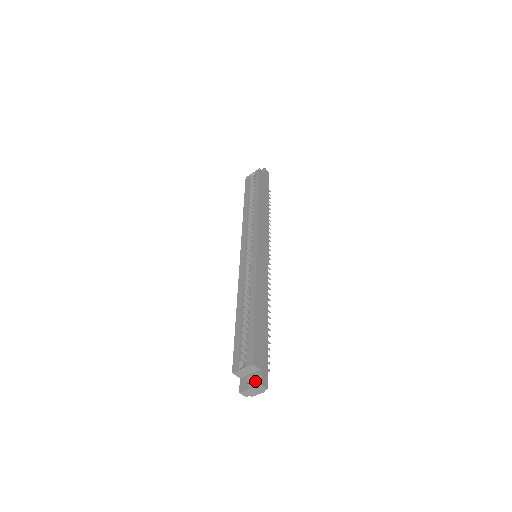
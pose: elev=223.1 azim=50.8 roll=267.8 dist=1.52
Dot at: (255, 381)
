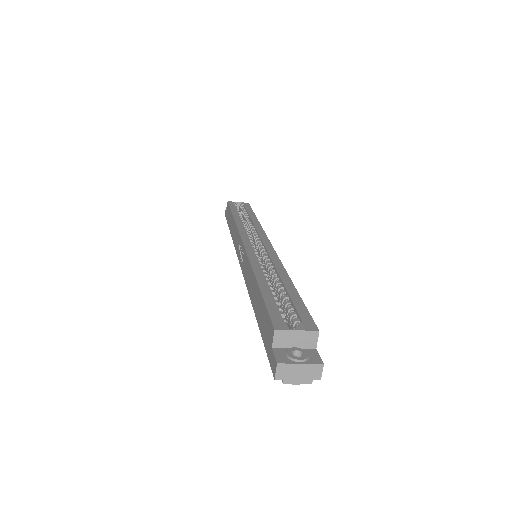
Dot at: (310, 357)
